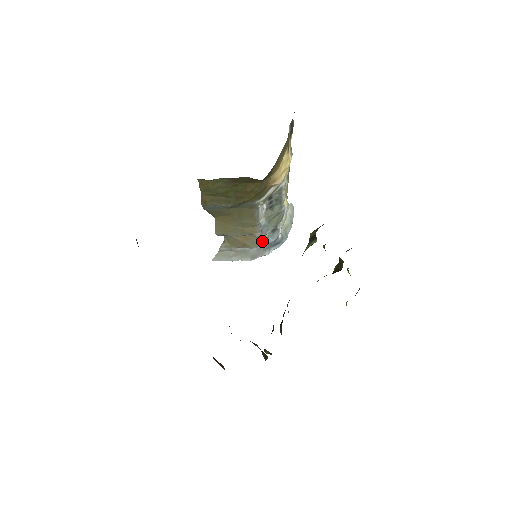
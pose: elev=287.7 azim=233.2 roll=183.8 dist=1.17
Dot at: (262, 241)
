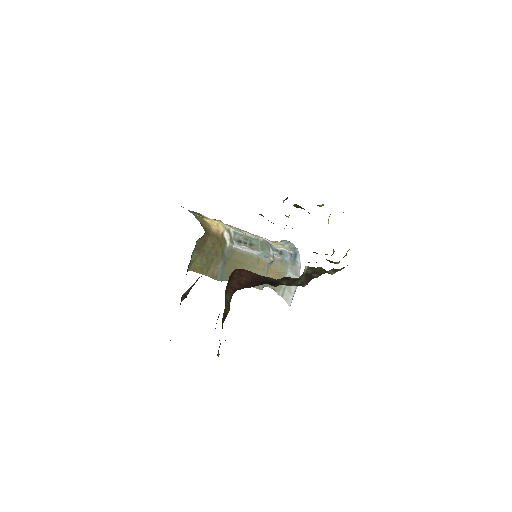
Dot at: (283, 263)
